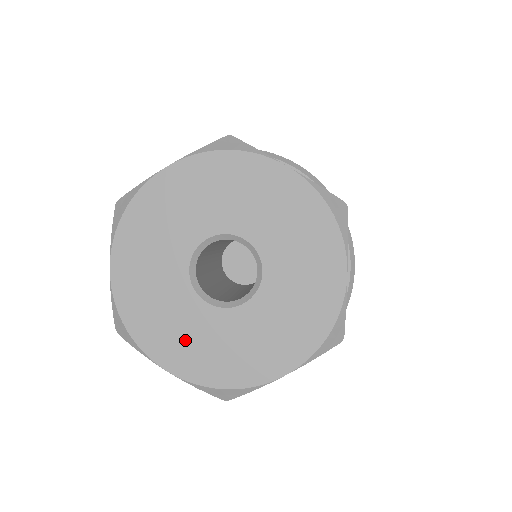
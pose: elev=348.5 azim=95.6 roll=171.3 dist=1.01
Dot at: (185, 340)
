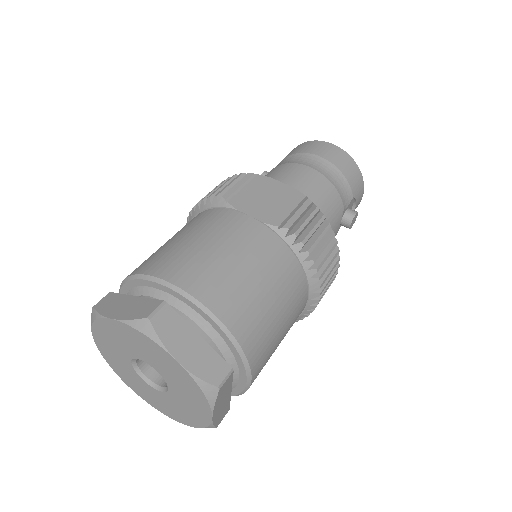
Dot at: (134, 383)
